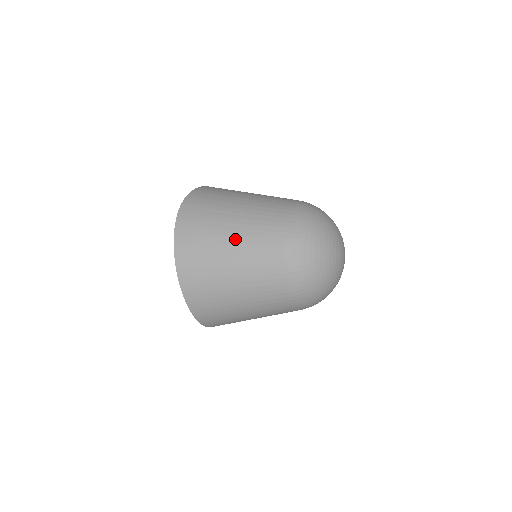
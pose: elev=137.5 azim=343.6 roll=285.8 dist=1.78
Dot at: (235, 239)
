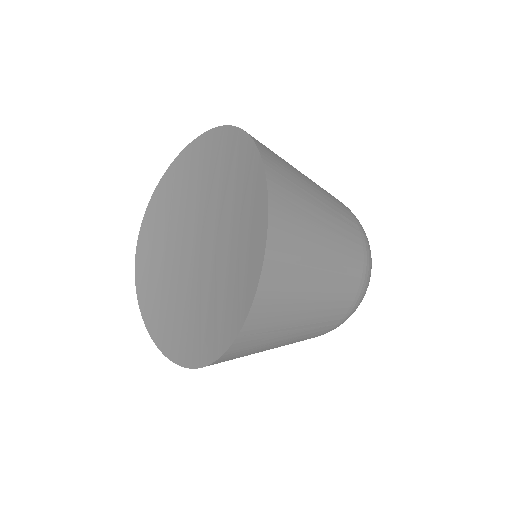
Dot at: (312, 315)
